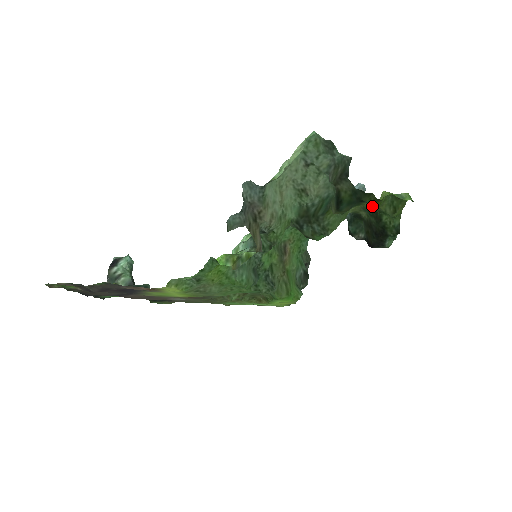
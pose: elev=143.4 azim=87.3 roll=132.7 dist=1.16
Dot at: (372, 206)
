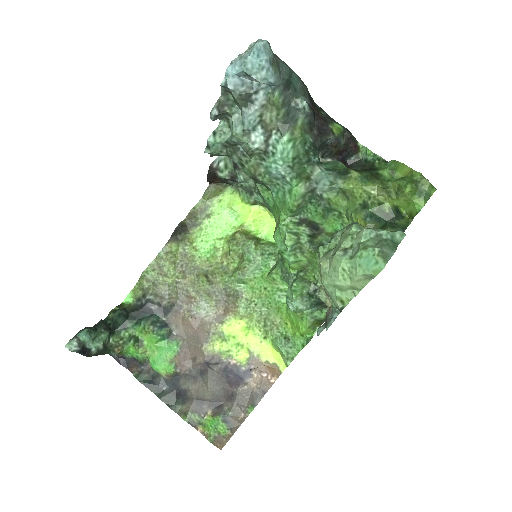
Dot at: (405, 220)
